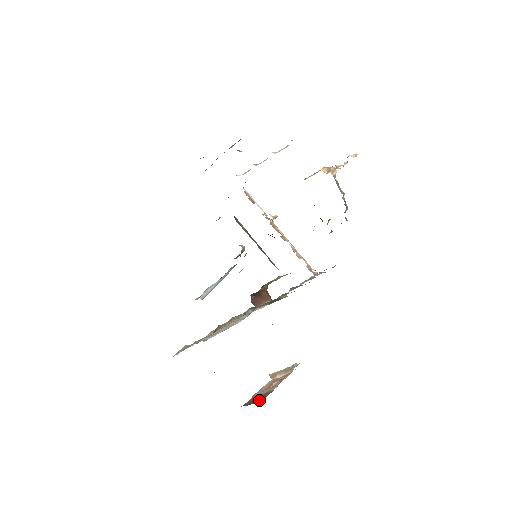
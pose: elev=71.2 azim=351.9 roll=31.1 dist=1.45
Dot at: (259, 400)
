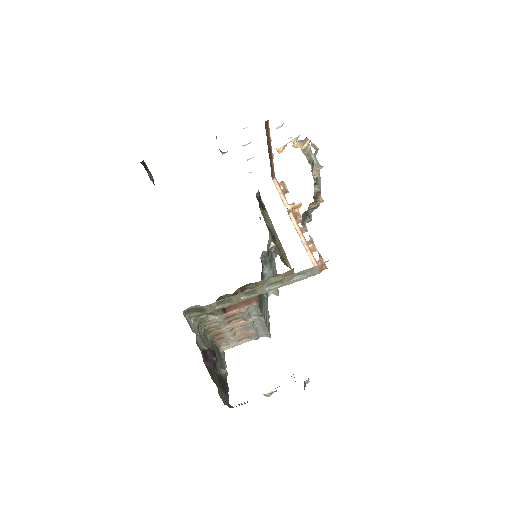
Dot at: occluded
